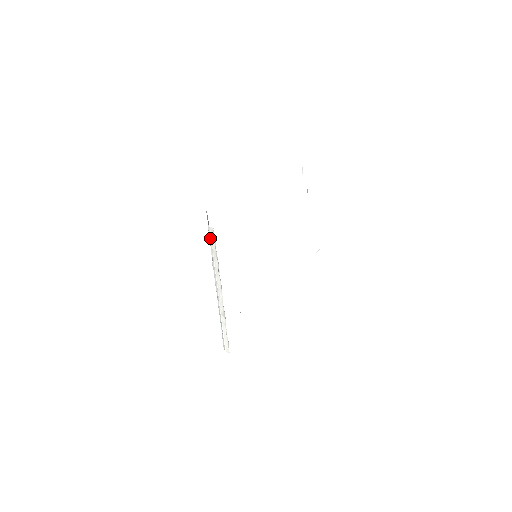
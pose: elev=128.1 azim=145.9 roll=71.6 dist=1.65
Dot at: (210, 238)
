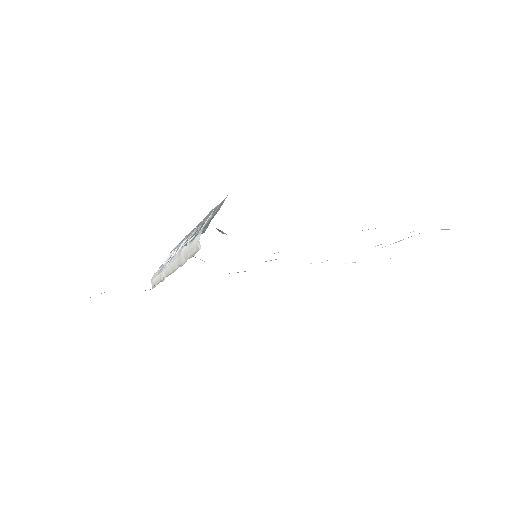
Dot at: (194, 241)
